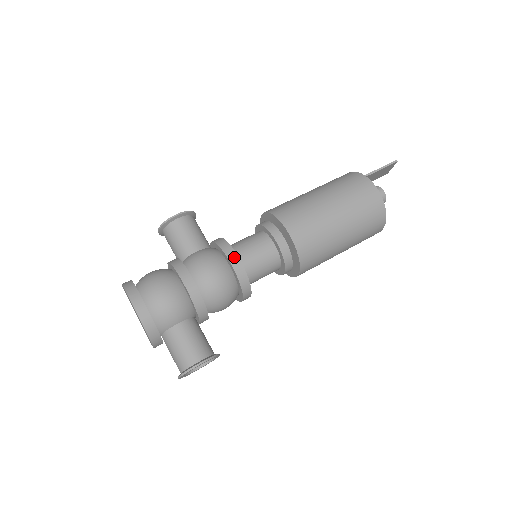
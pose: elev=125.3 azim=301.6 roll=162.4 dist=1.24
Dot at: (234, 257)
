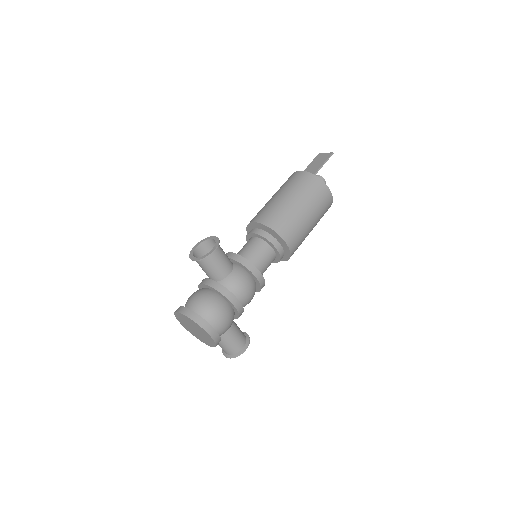
Dot at: (259, 275)
